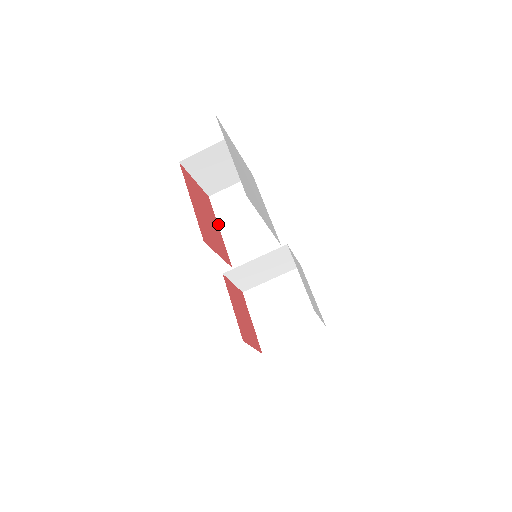
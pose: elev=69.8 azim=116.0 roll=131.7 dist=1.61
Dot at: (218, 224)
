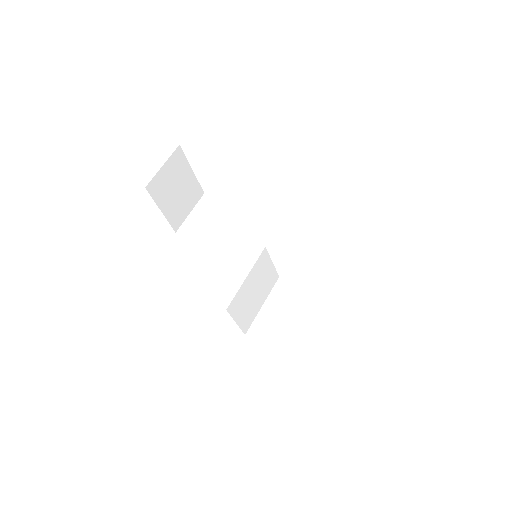
Dot at: (205, 244)
